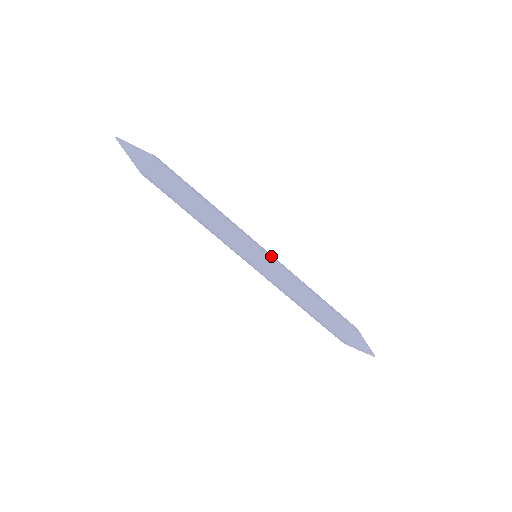
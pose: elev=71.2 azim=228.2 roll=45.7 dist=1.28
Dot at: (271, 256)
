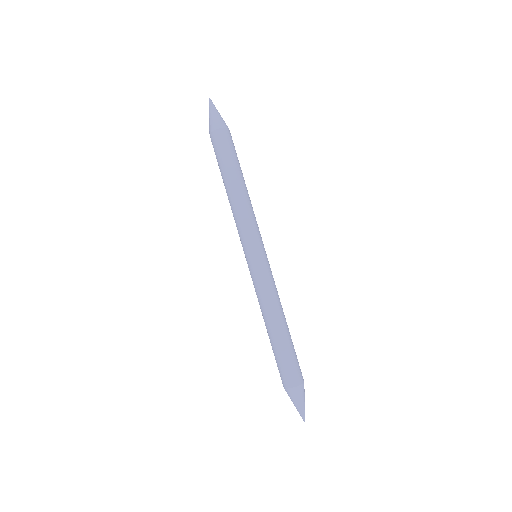
Dot at: (267, 263)
